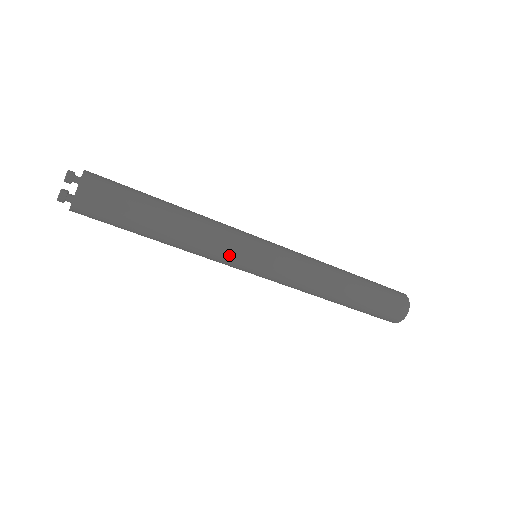
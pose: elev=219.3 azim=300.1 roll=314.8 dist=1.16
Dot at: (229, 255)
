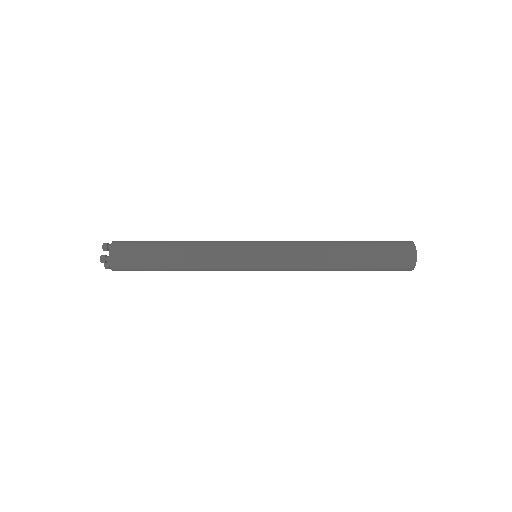
Dot at: (228, 255)
